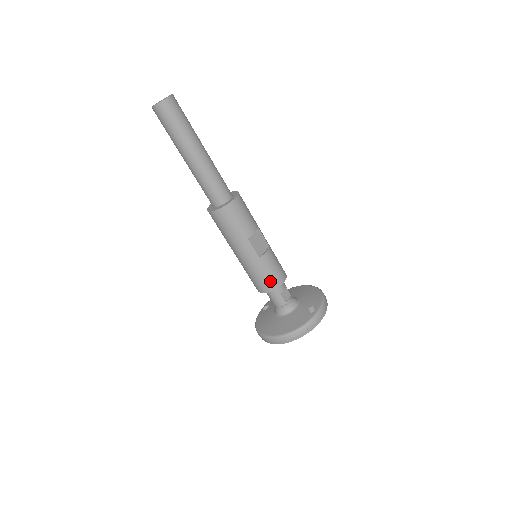
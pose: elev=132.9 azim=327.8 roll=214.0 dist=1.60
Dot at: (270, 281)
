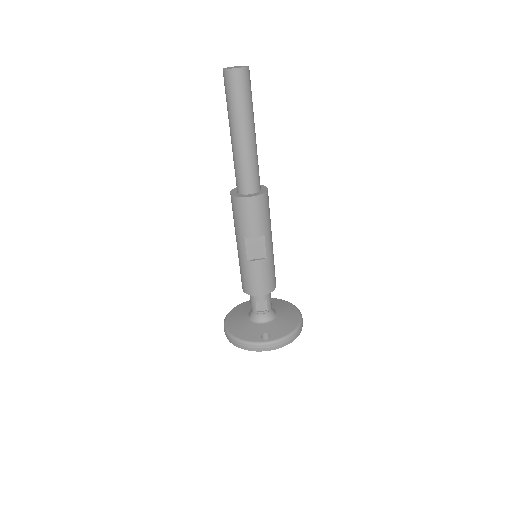
Dot at: (248, 285)
